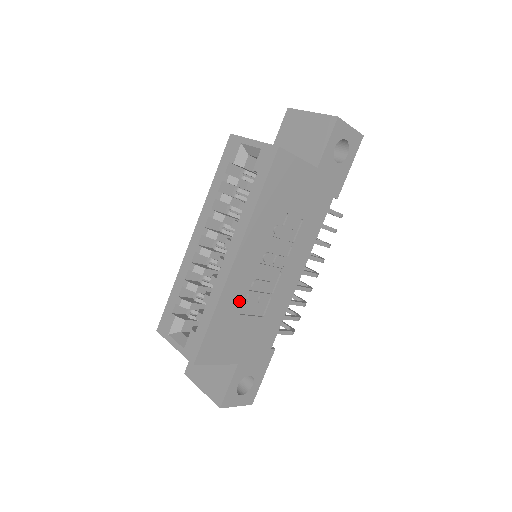
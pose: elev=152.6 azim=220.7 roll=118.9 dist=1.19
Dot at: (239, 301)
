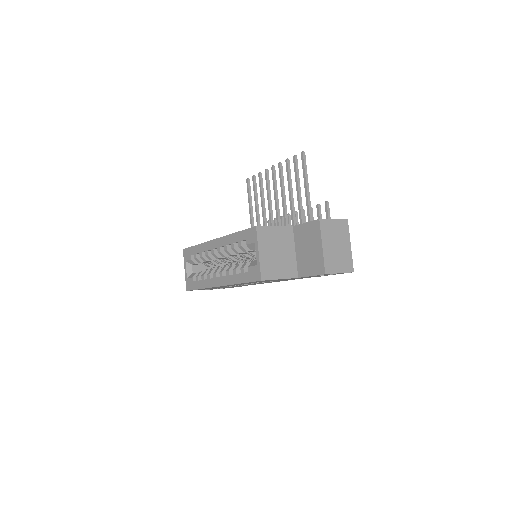
Dot at: occluded
